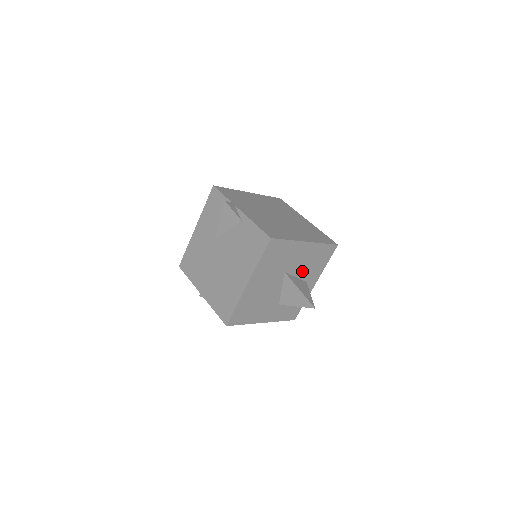
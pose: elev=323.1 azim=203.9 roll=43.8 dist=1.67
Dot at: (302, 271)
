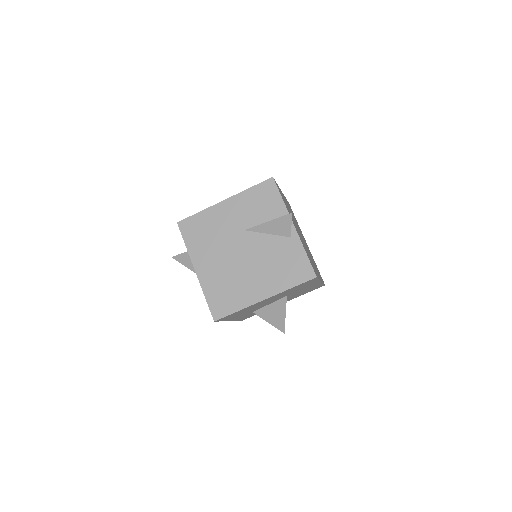
Dot at: (292, 296)
